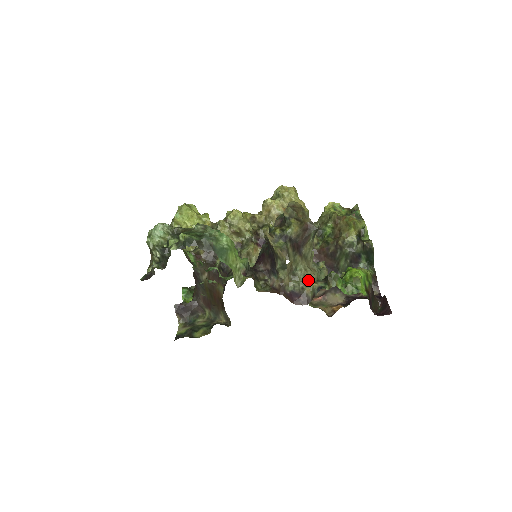
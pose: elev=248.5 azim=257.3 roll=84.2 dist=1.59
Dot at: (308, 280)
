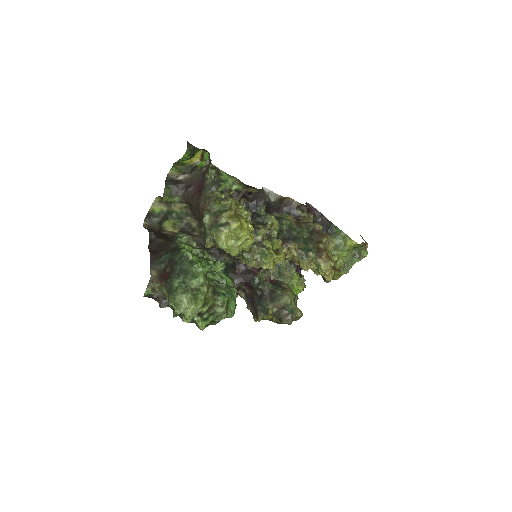
Dot at: occluded
